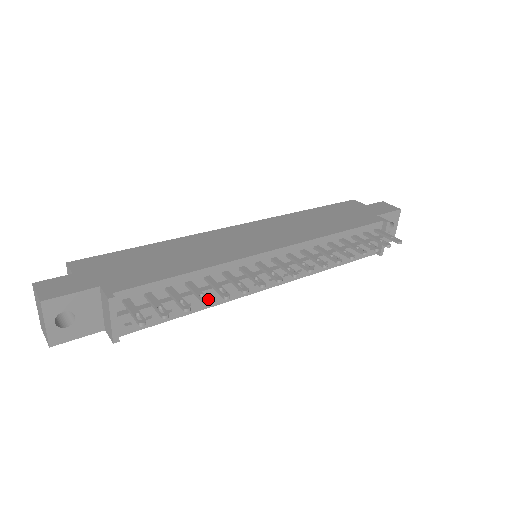
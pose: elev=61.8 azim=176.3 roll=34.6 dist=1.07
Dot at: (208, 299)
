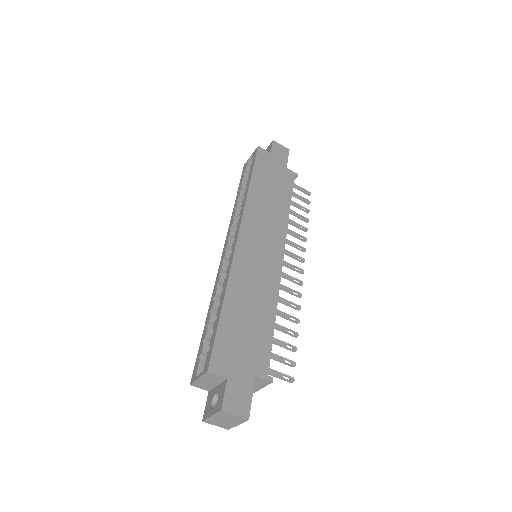
Dot at: (296, 333)
